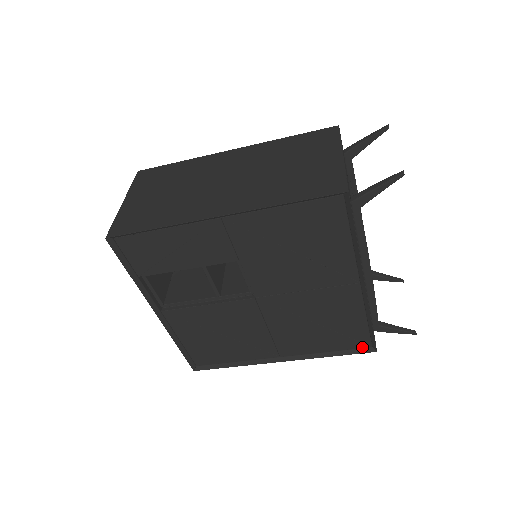
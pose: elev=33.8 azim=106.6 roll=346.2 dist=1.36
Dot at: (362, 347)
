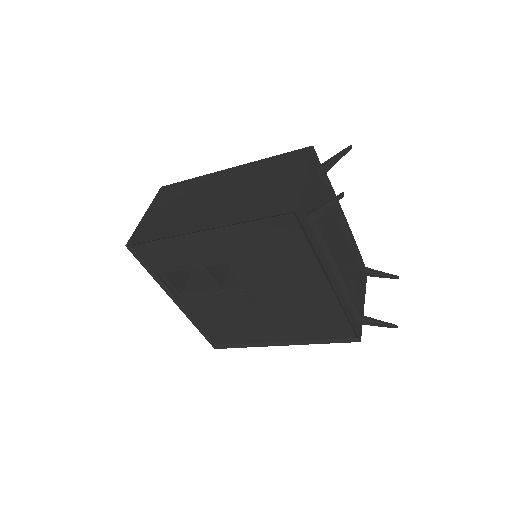
Dot at: (348, 337)
